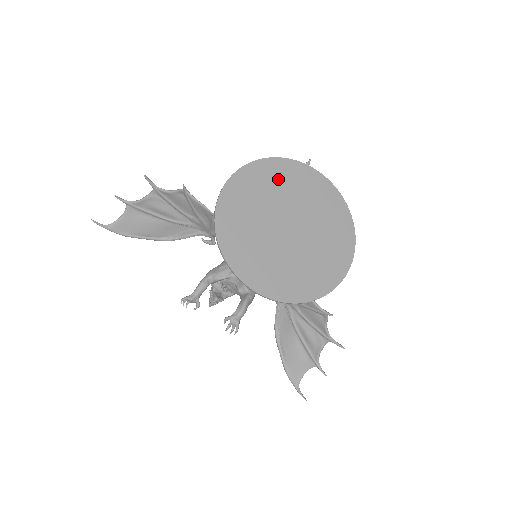
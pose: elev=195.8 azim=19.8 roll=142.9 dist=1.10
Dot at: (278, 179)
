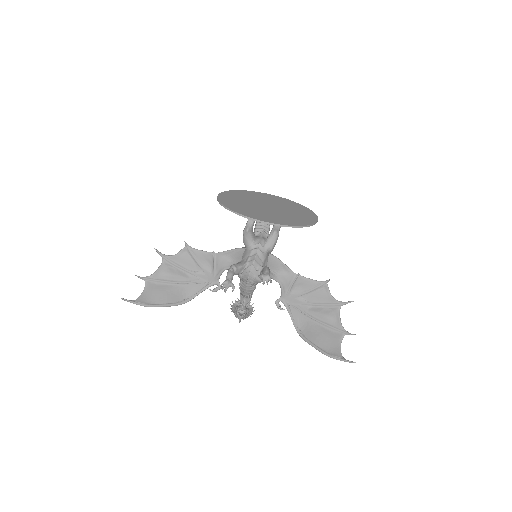
Dot at: (247, 195)
